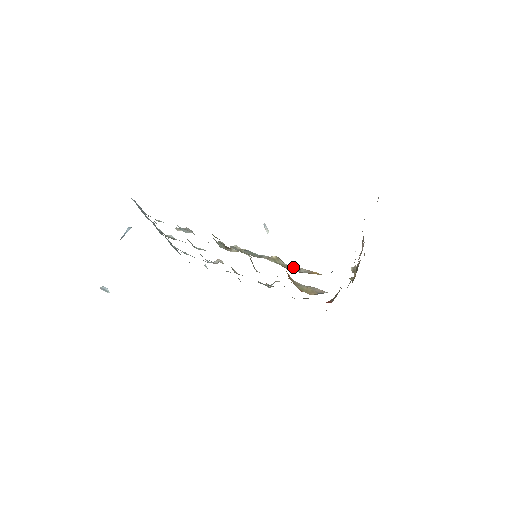
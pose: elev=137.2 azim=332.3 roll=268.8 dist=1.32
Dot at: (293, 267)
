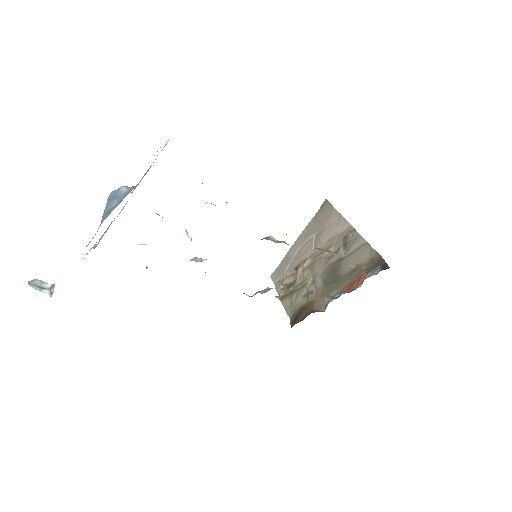
Dot at: occluded
